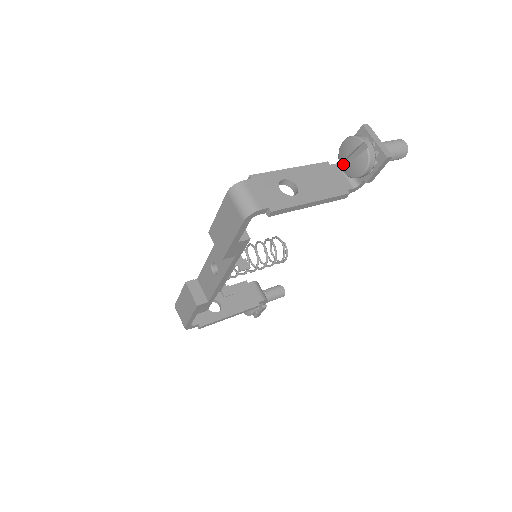
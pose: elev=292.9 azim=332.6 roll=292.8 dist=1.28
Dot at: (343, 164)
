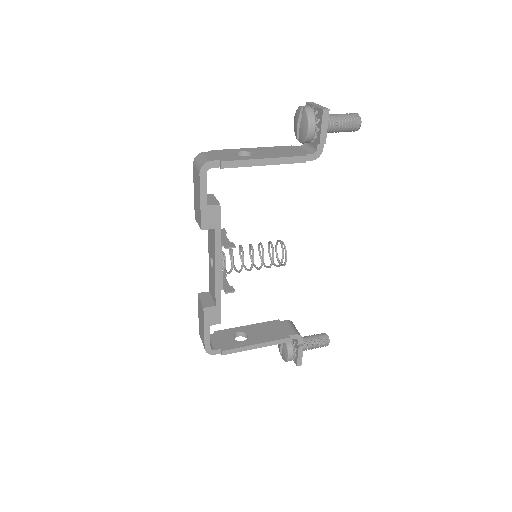
Dot at: (299, 137)
